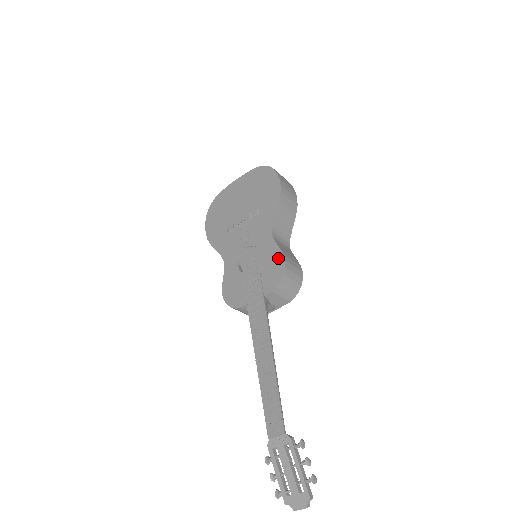
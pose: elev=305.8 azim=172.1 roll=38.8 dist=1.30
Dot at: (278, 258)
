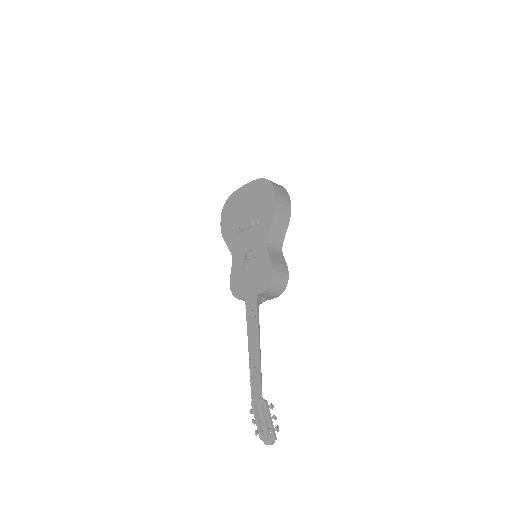
Dot at: (268, 267)
